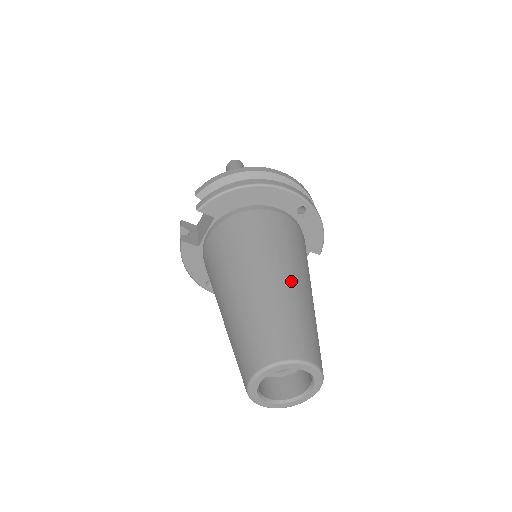
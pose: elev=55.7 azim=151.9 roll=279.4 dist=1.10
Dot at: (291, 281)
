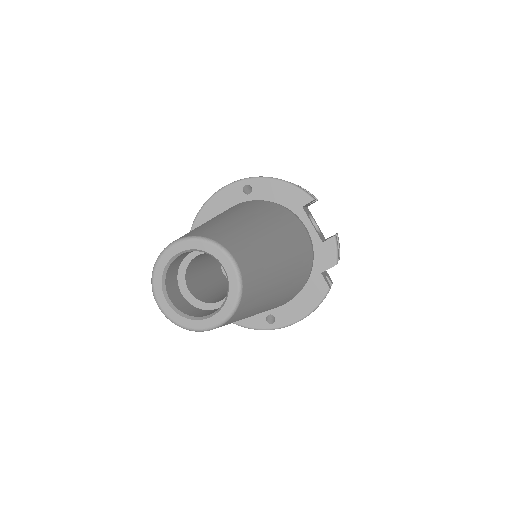
Dot at: occluded
